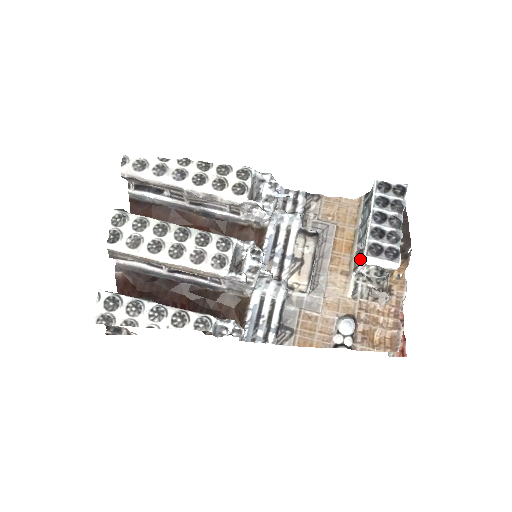
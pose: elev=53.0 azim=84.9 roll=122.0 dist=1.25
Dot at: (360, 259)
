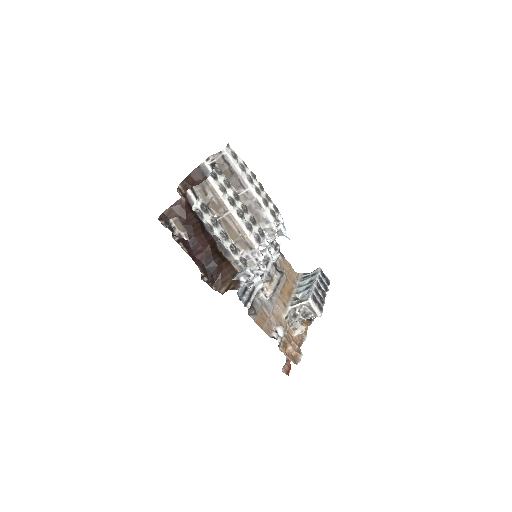
Dot at: (301, 300)
